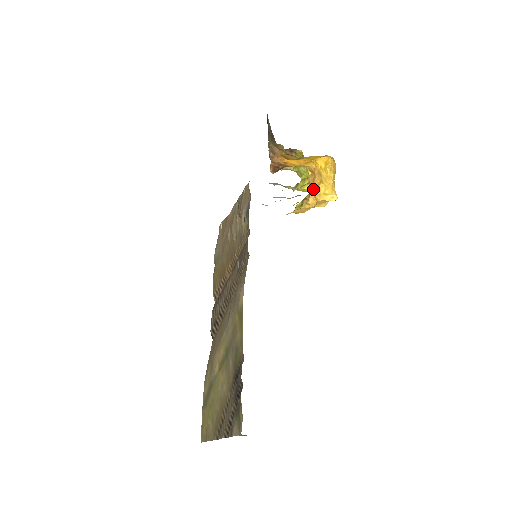
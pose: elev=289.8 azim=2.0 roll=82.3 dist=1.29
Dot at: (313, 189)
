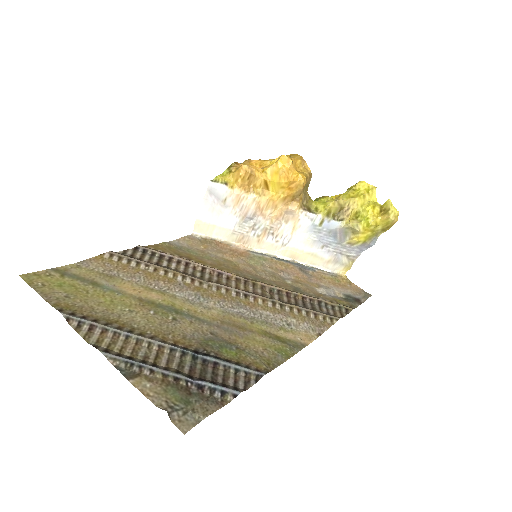
Dot at: occluded
